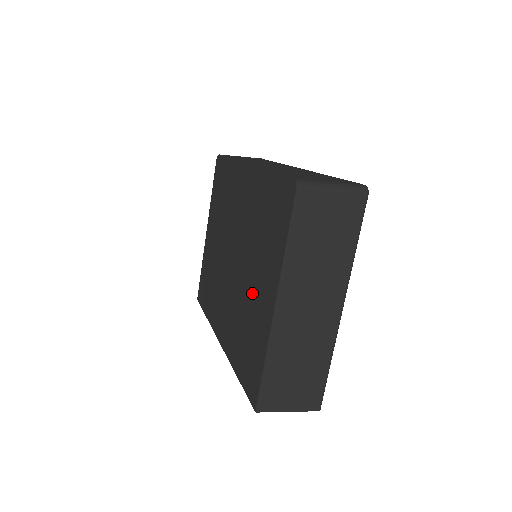
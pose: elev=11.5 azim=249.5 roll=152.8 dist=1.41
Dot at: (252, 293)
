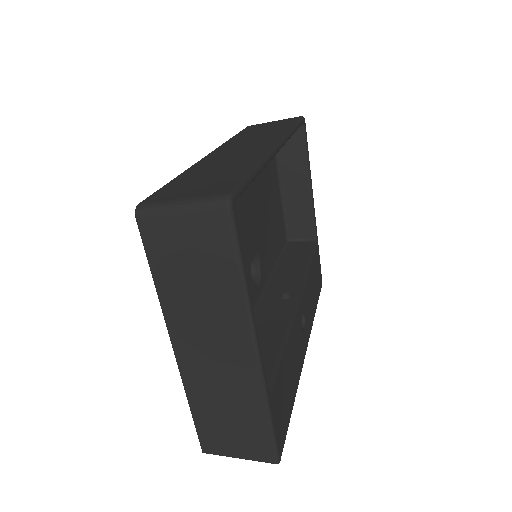
Dot at: occluded
